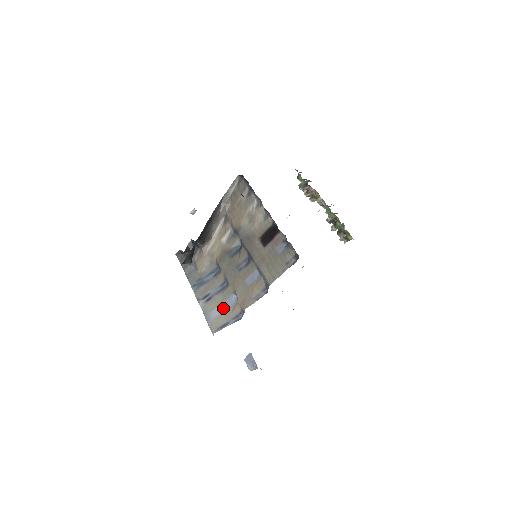
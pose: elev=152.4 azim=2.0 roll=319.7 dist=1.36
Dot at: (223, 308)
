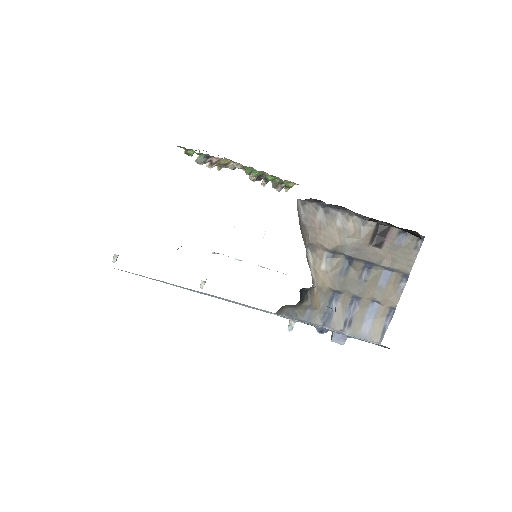
Dot at: (369, 319)
